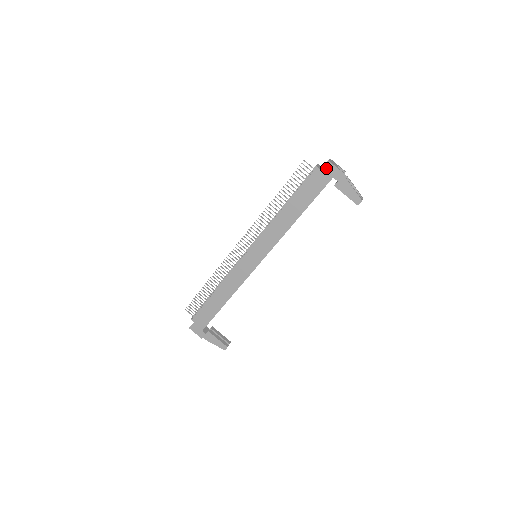
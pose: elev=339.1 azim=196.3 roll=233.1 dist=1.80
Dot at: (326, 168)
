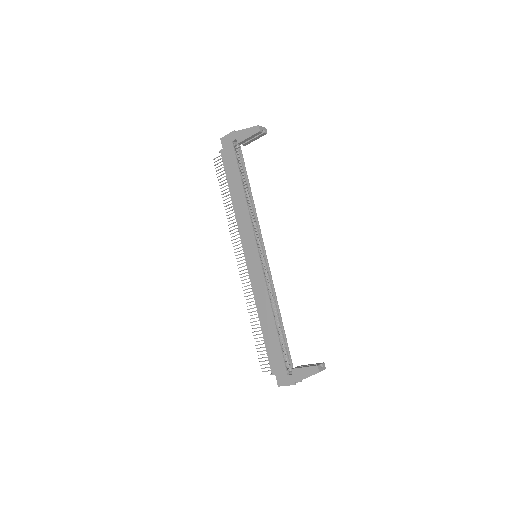
Dot at: (224, 143)
